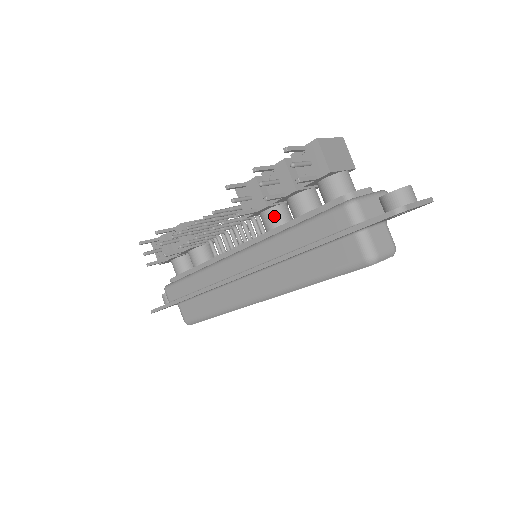
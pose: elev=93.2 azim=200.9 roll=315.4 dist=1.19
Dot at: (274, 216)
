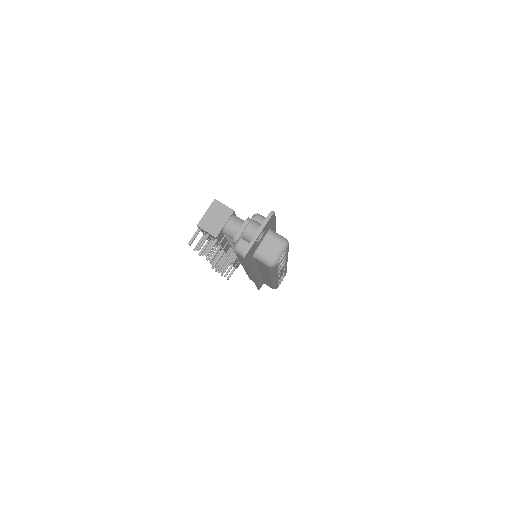
Dot at: occluded
